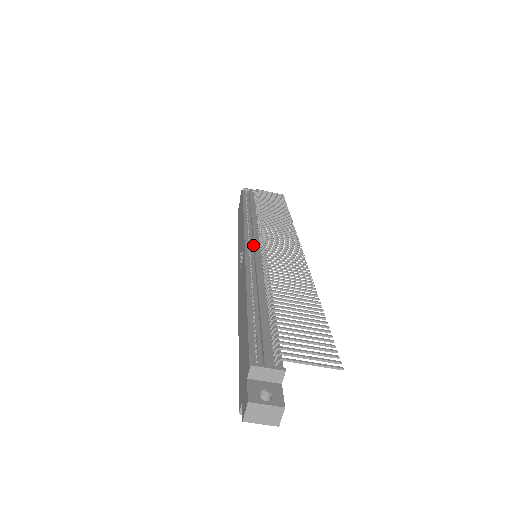
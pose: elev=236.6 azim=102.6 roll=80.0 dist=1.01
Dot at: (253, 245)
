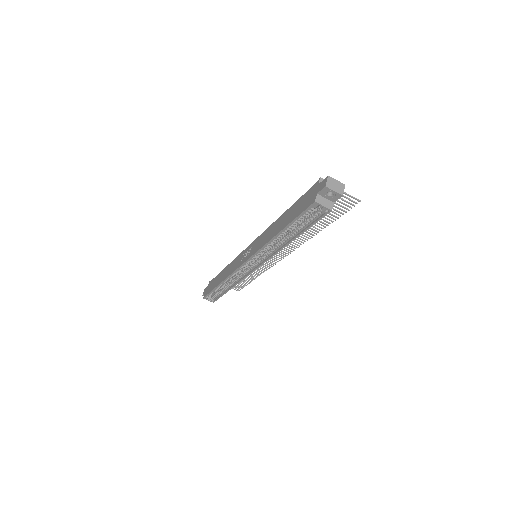
Dot at: occluded
